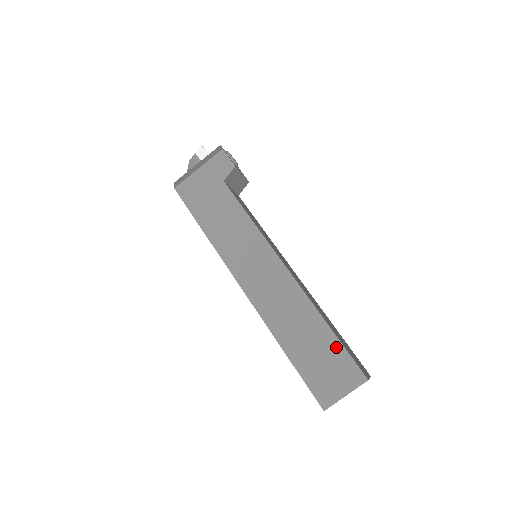
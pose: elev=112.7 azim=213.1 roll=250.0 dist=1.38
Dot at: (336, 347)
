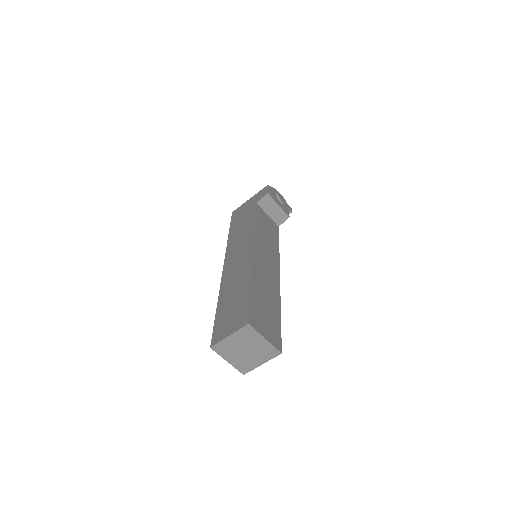
Dot at: (245, 300)
